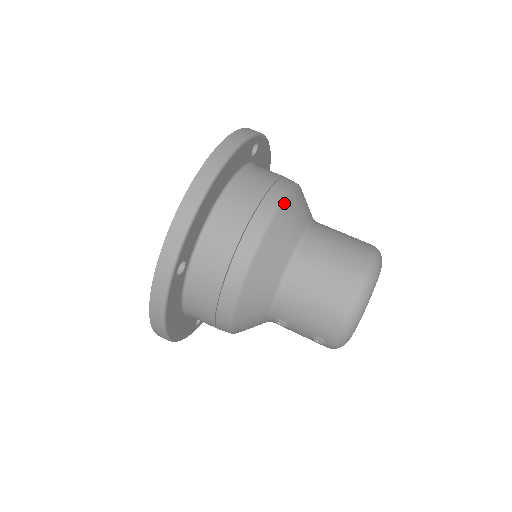
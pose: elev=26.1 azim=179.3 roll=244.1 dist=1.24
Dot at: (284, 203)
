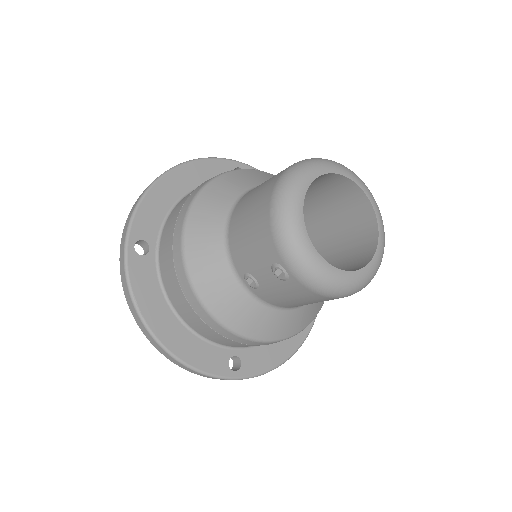
Dot at: (231, 172)
